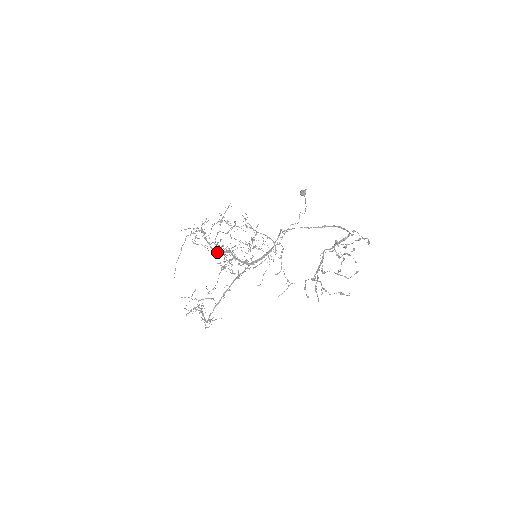
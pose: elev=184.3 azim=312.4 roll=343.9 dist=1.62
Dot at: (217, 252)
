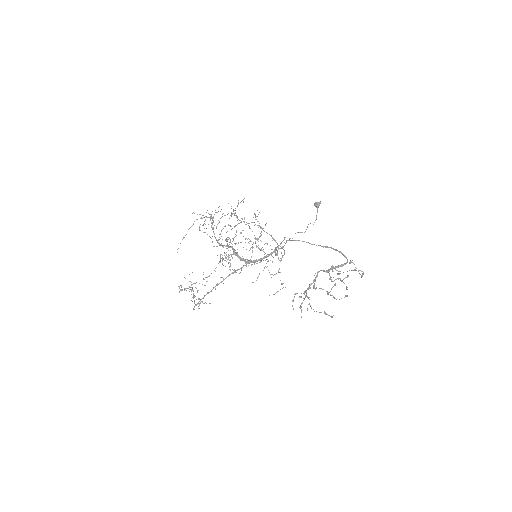
Dot at: (220, 244)
